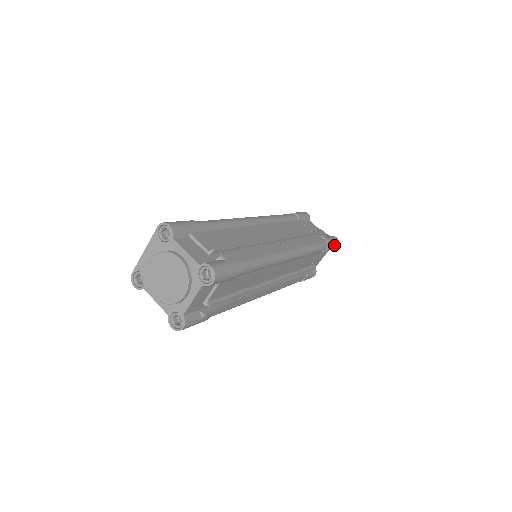
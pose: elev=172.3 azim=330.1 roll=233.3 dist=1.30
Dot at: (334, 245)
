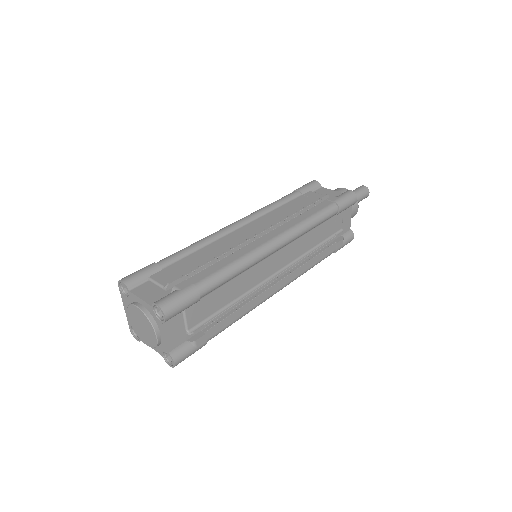
Dot at: (349, 201)
